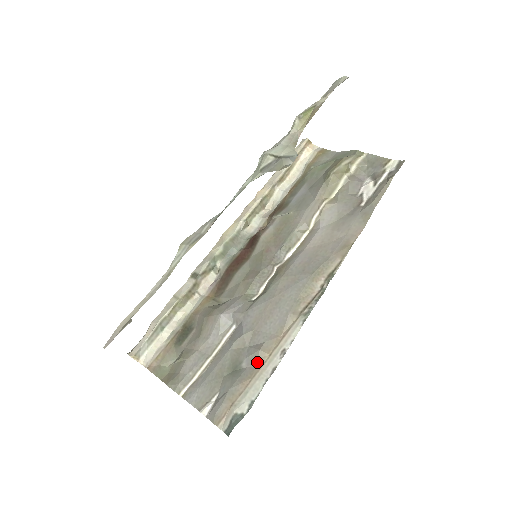
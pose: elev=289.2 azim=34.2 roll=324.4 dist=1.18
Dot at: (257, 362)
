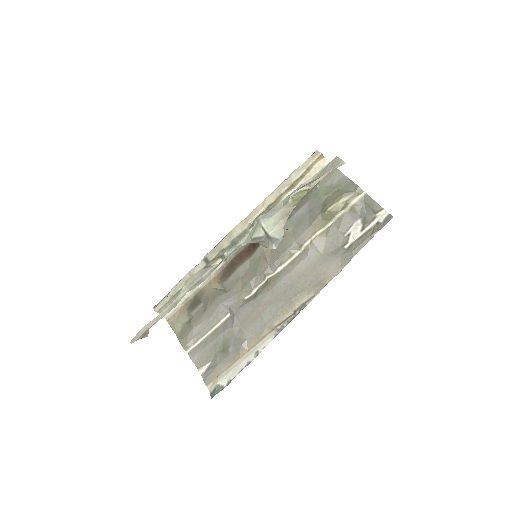
Dot at: (239, 353)
